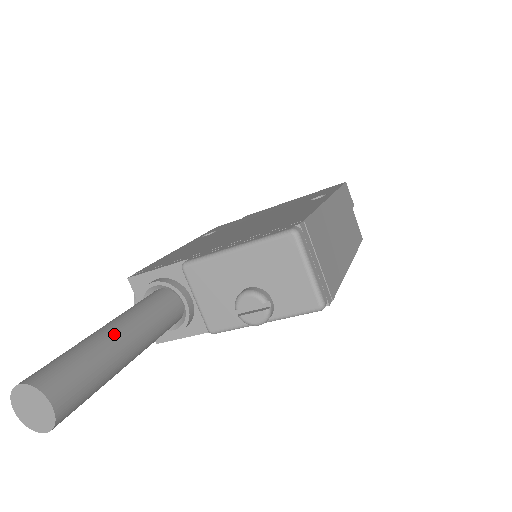
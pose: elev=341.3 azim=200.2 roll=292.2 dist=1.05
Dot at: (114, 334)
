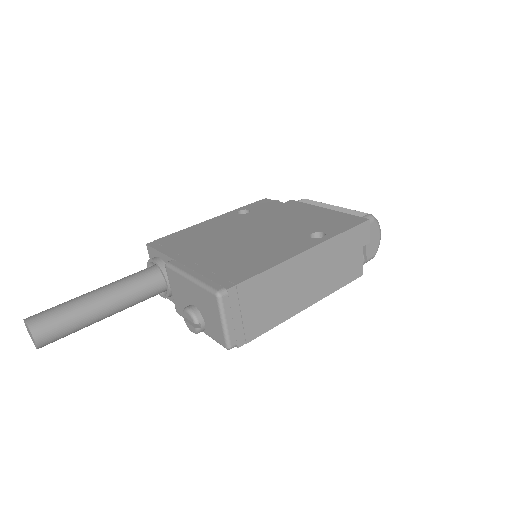
Dot at: (97, 301)
